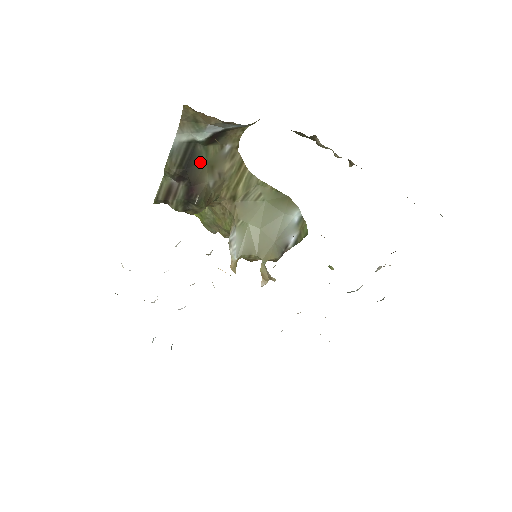
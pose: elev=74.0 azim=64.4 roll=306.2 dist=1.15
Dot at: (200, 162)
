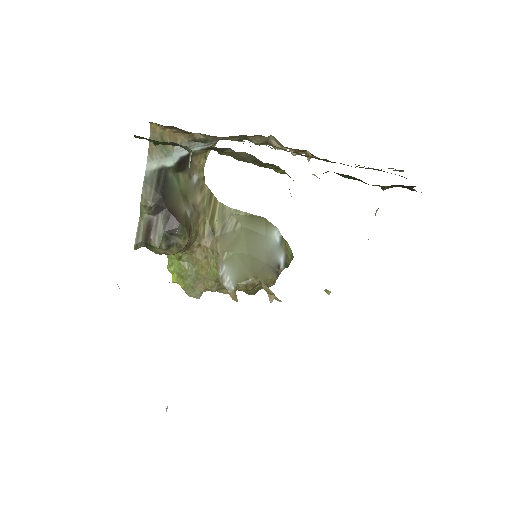
Dot at: (174, 190)
